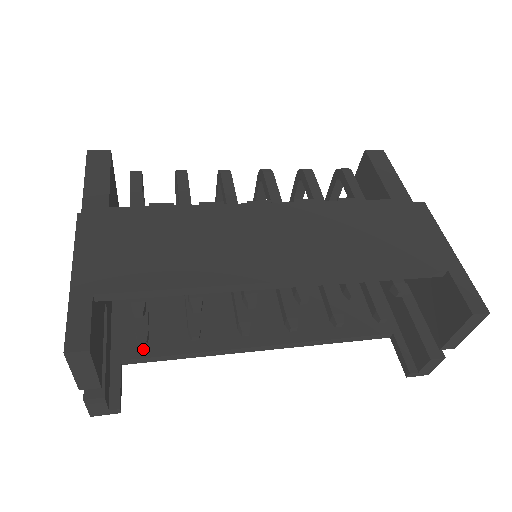
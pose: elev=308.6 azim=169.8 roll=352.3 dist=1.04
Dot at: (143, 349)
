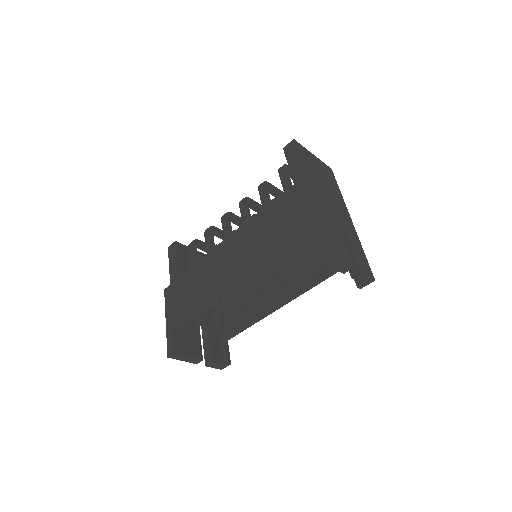
Dot at: (231, 330)
